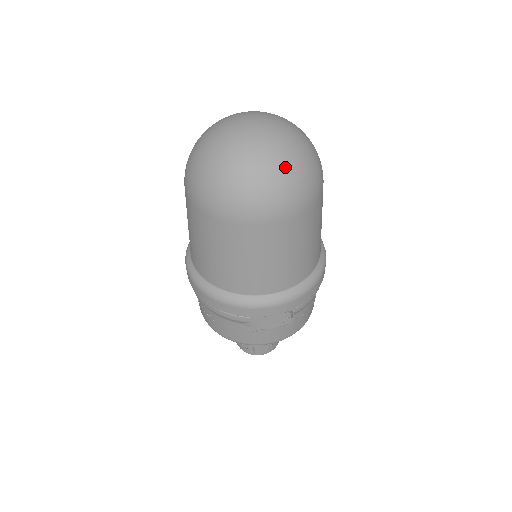
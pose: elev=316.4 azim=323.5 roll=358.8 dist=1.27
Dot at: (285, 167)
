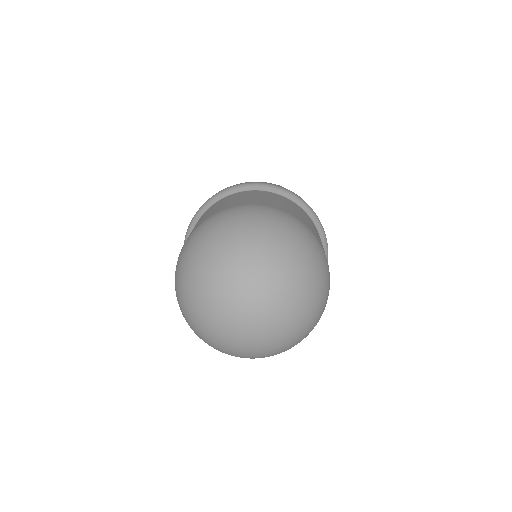
Dot at: (293, 340)
